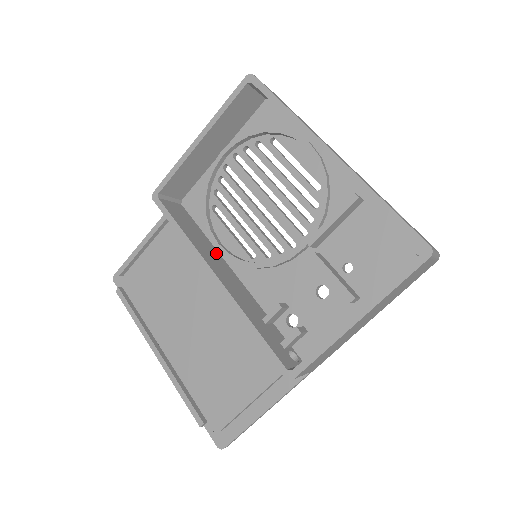
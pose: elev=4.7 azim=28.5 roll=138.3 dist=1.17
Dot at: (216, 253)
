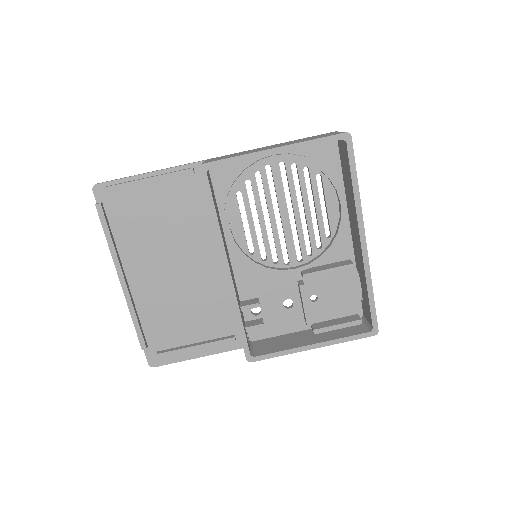
Dot at: (224, 235)
